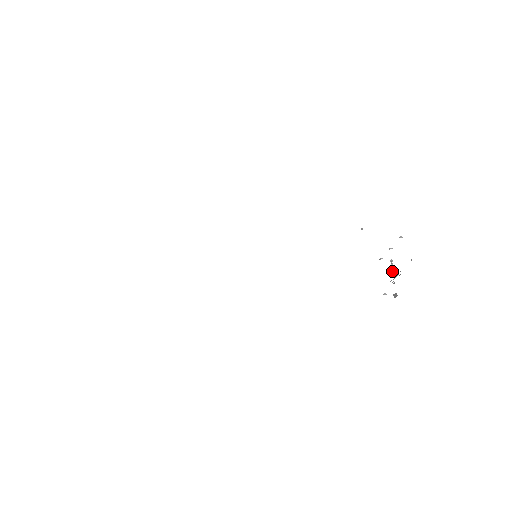
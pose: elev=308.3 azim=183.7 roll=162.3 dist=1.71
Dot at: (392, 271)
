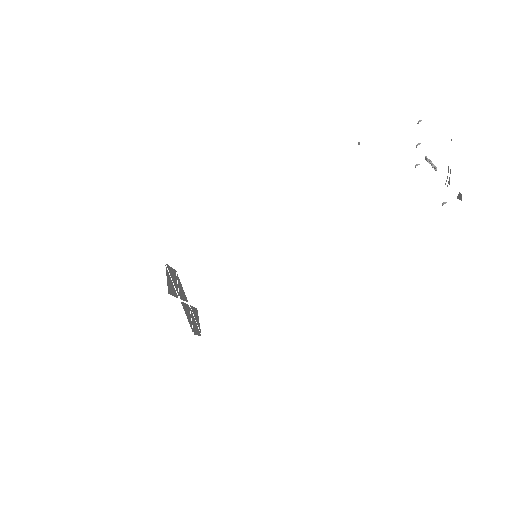
Dot at: (434, 169)
